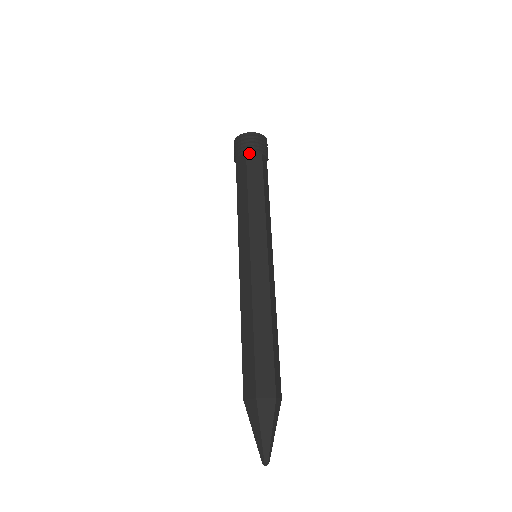
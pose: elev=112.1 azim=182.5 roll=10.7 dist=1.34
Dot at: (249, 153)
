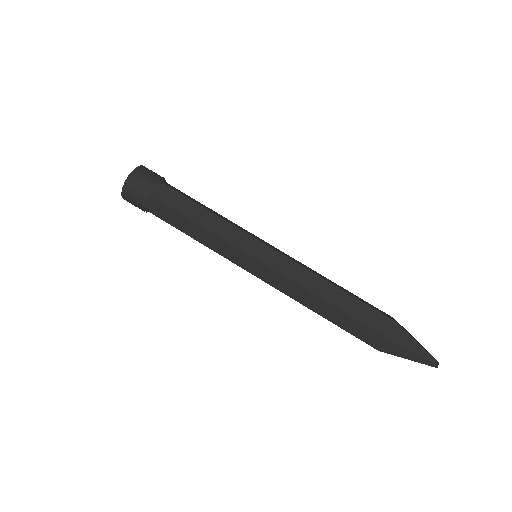
Dot at: (150, 192)
